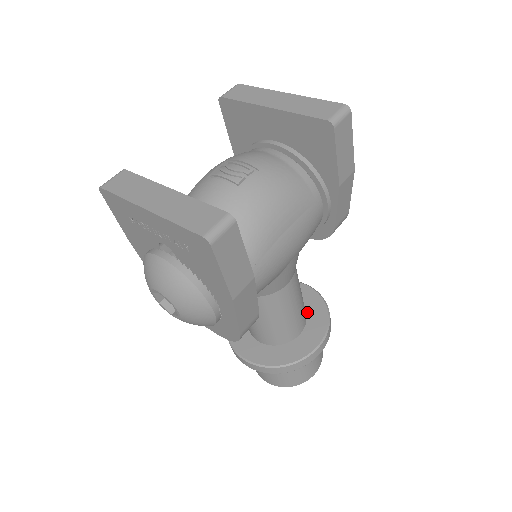
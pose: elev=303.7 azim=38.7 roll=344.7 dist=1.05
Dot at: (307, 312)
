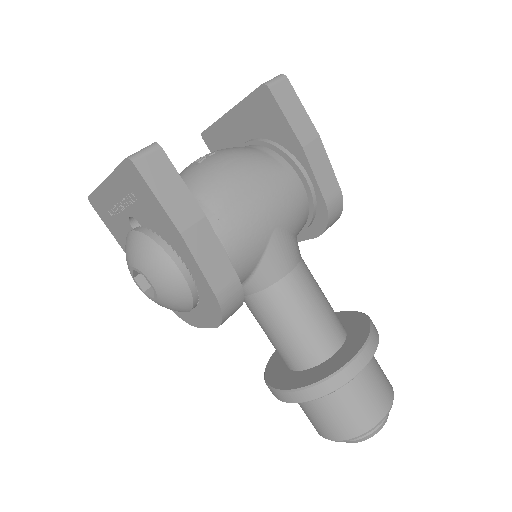
Dot at: (347, 330)
